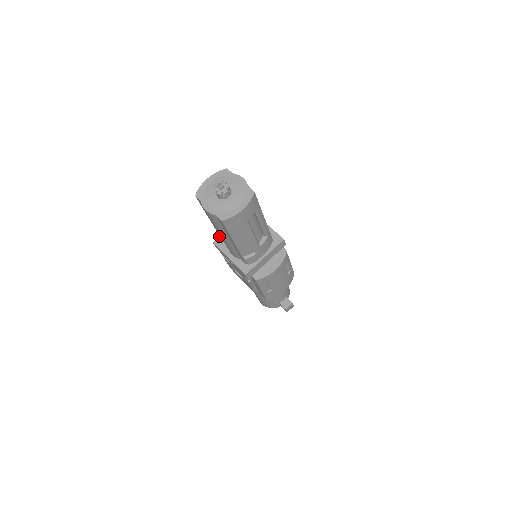
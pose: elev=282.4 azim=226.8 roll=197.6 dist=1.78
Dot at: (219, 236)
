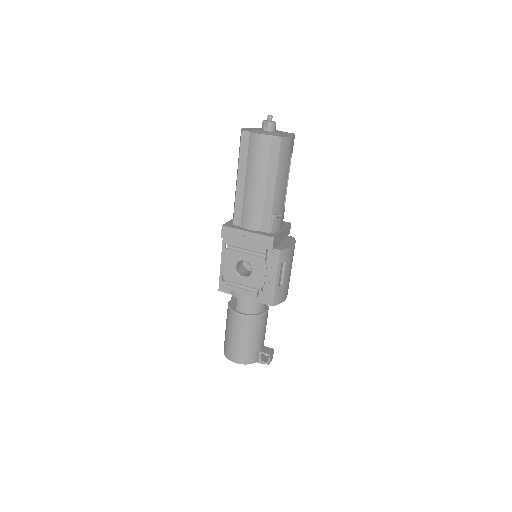
Dot at: (226, 222)
